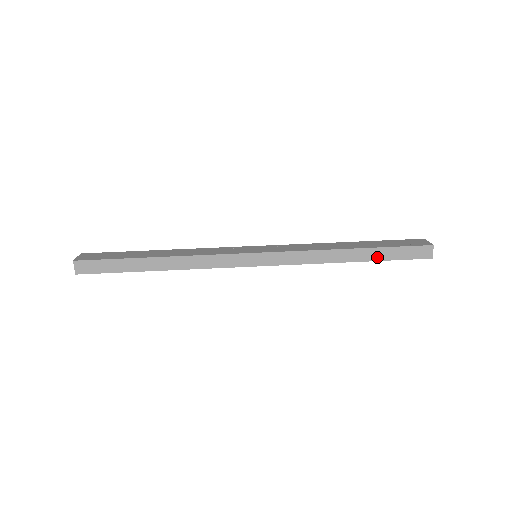
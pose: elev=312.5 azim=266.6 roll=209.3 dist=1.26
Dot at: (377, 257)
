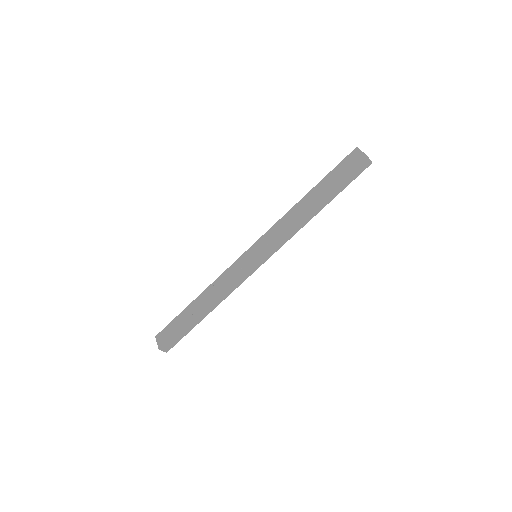
Dot at: (334, 195)
